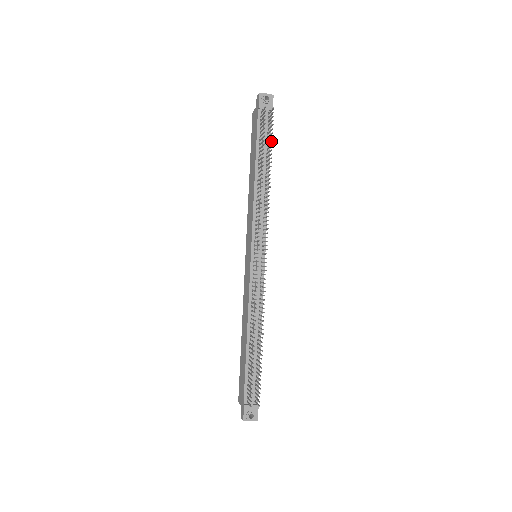
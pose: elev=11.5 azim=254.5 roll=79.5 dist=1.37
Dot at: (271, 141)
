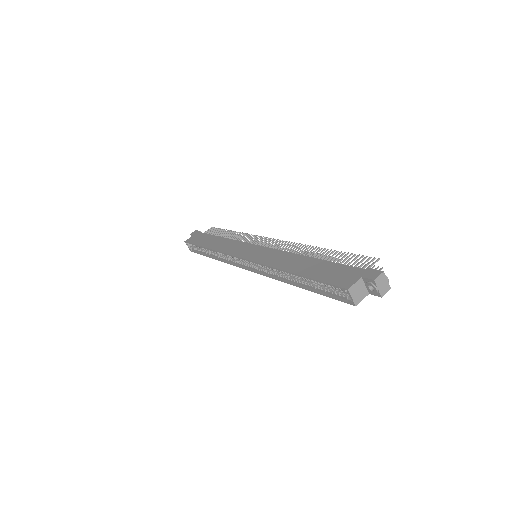
Dot at: (225, 235)
